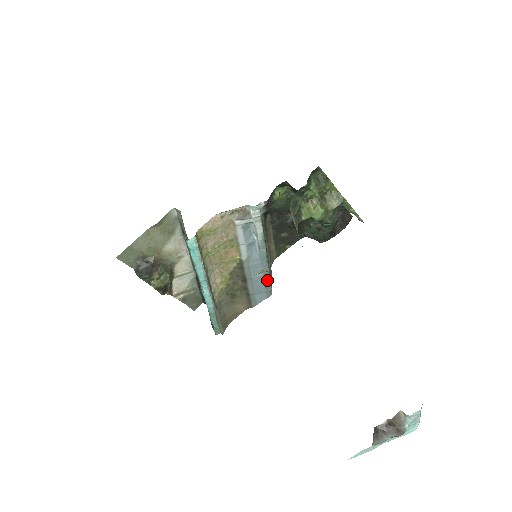
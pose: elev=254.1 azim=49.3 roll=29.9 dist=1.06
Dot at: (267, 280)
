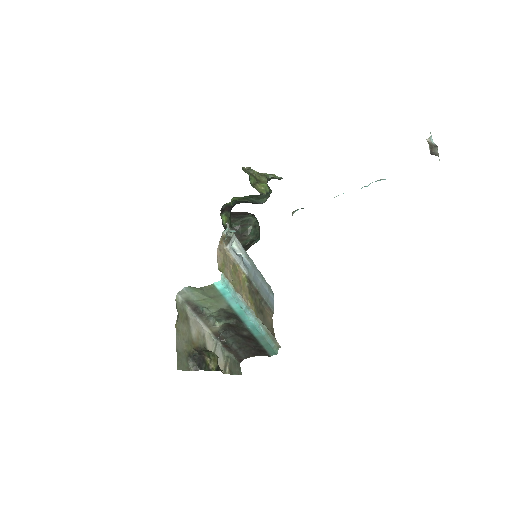
Dot at: (265, 282)
